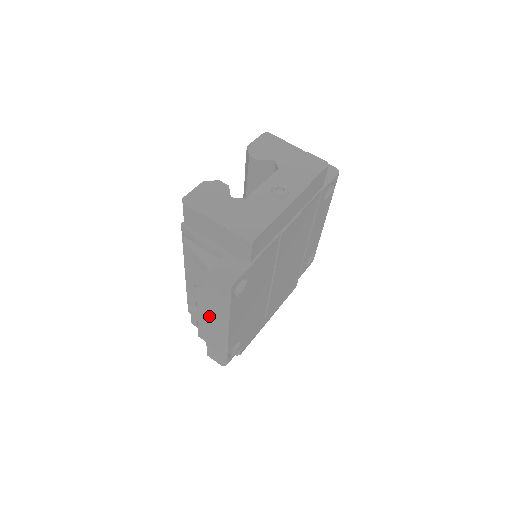
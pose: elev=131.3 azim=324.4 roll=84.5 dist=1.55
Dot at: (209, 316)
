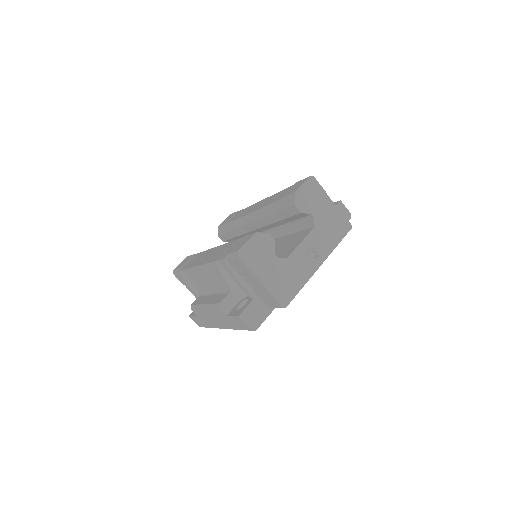
Dot at: (217, 319)
